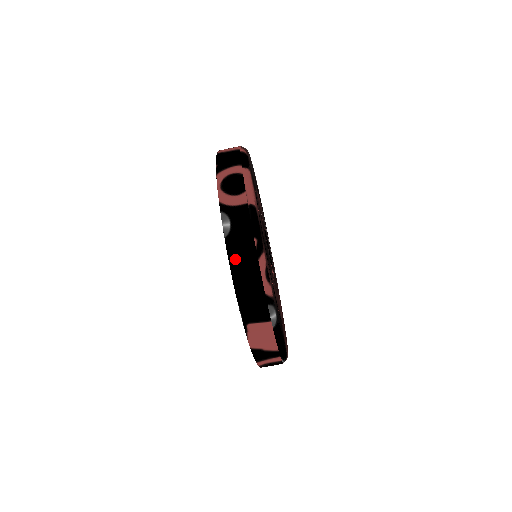
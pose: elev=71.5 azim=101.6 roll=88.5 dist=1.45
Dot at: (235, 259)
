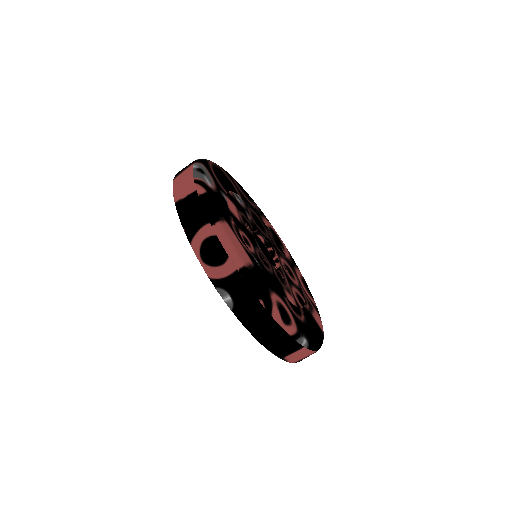
Dot at: (250, 324)
